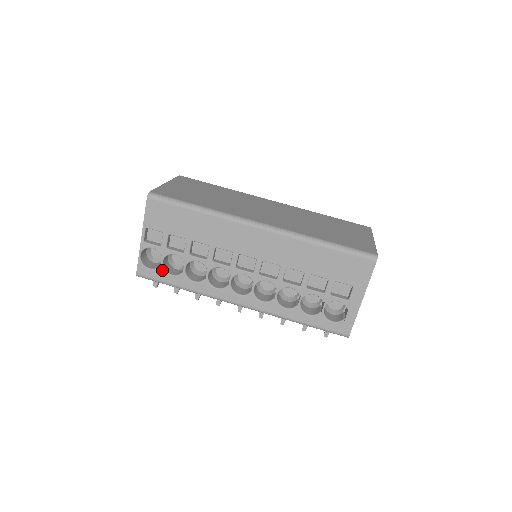
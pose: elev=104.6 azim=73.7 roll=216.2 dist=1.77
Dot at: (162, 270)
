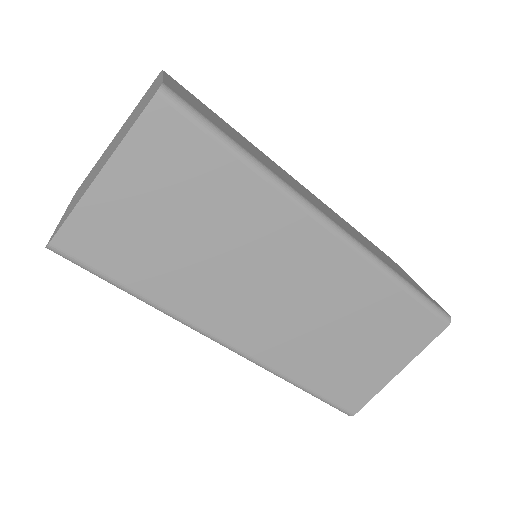
Dot at: occluded
